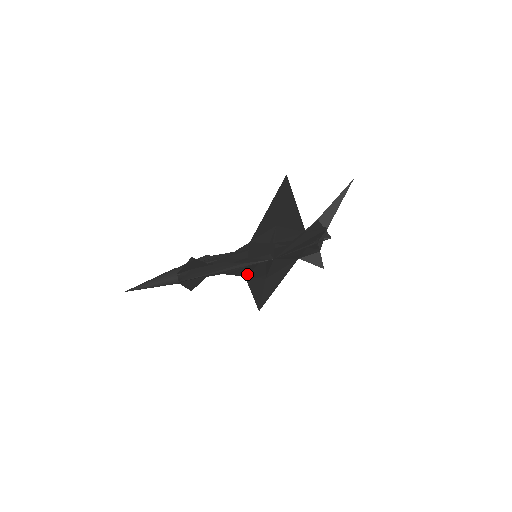
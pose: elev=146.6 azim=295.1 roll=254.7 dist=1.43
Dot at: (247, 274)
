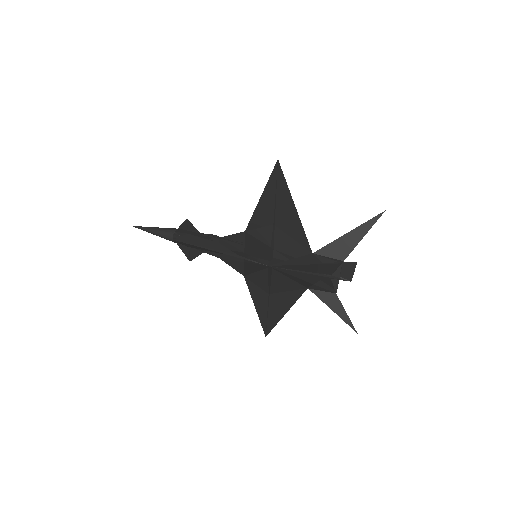
Dot at: (246, 274)
